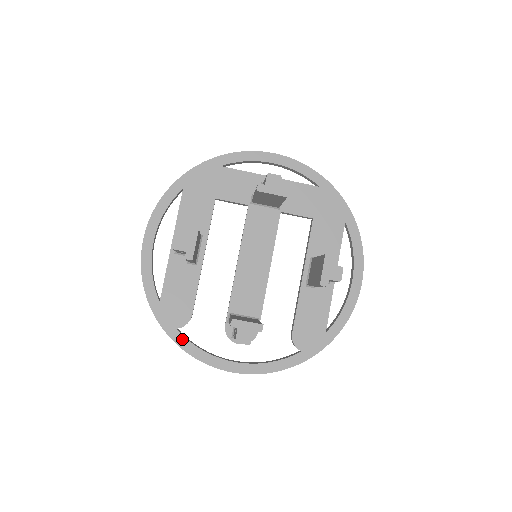
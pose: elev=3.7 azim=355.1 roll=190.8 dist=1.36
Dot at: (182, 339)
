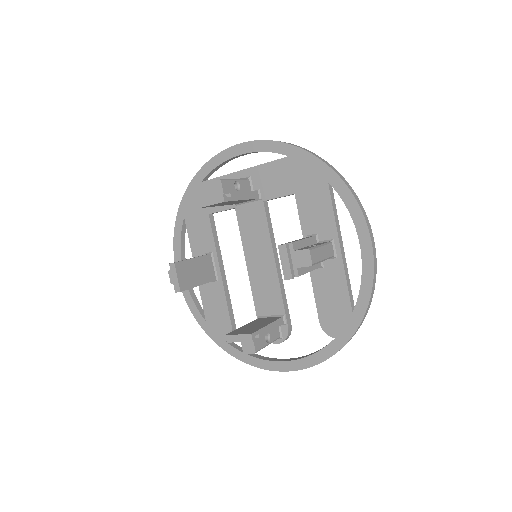
Dot at: (233, 349)
